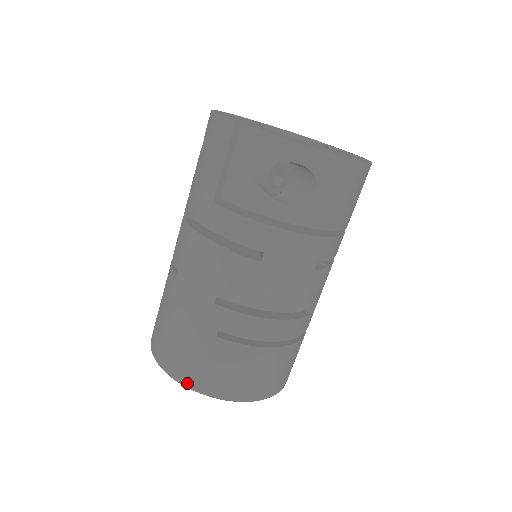
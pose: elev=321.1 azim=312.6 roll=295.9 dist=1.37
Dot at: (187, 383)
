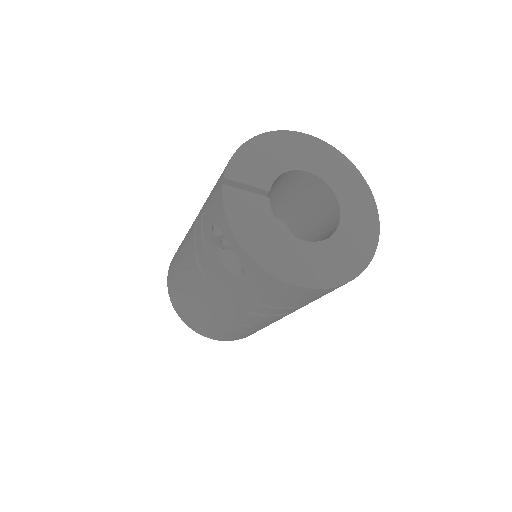
Dot at: (168, 288)
